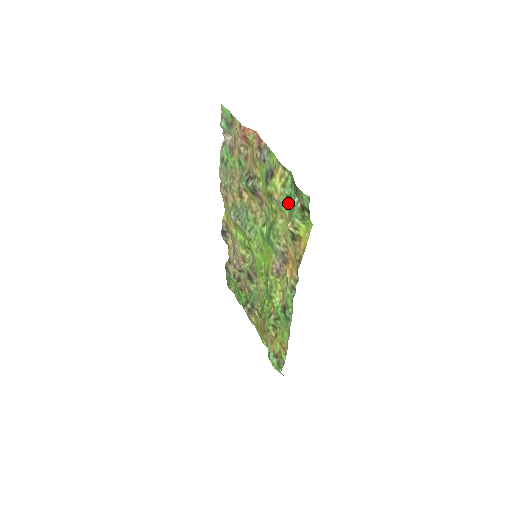
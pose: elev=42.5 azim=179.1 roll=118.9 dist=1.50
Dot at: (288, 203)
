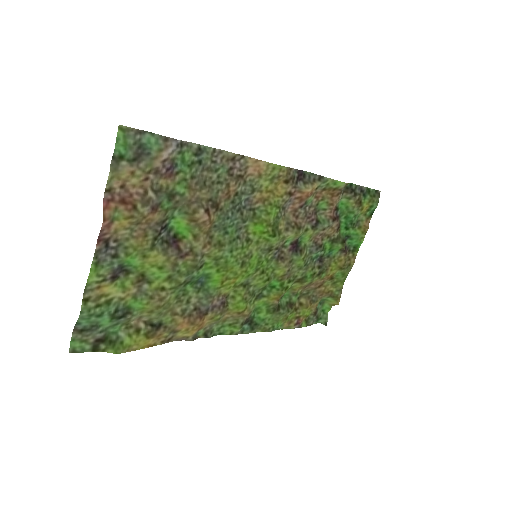
Dot at: (123, 313)
